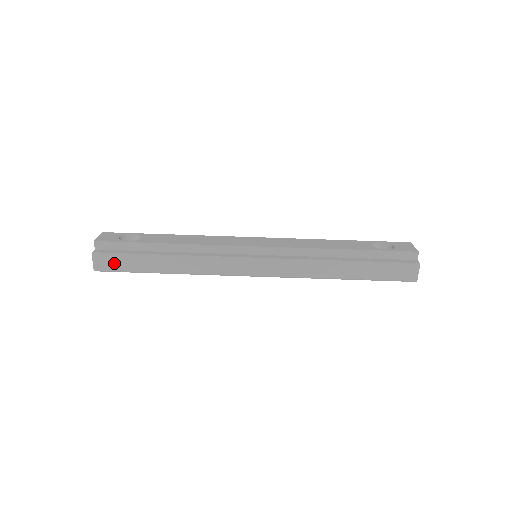
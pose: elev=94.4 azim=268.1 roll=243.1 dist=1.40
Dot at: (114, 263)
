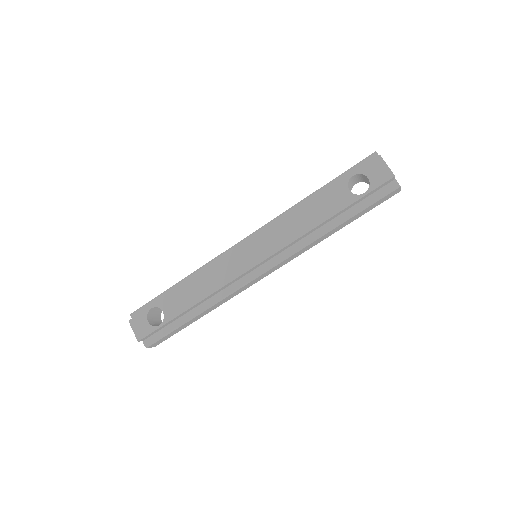
Dot at: (165, 338)
